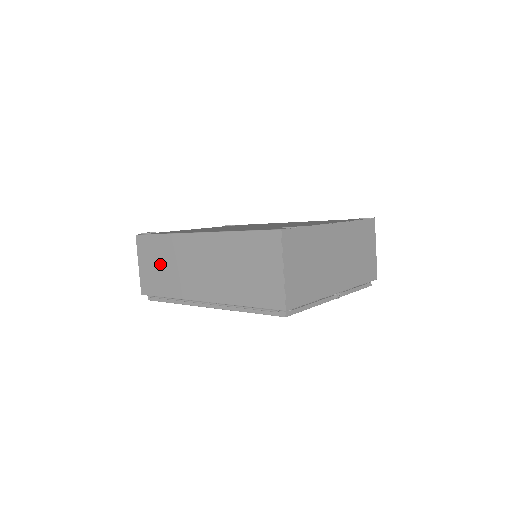
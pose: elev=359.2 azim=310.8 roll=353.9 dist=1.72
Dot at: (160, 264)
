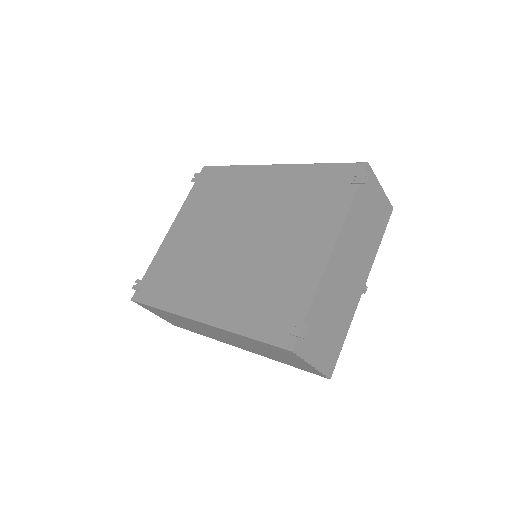
Dot at: (176, 321)
